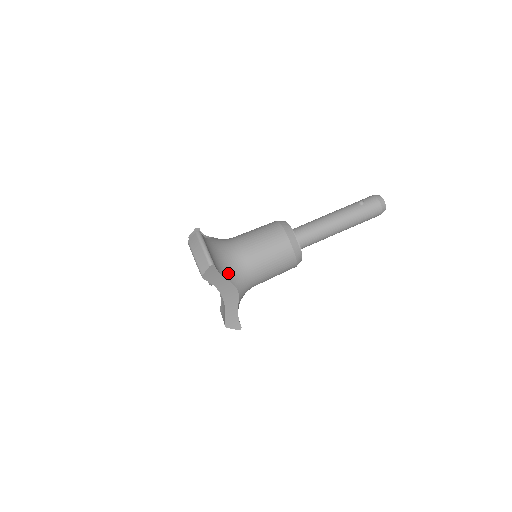
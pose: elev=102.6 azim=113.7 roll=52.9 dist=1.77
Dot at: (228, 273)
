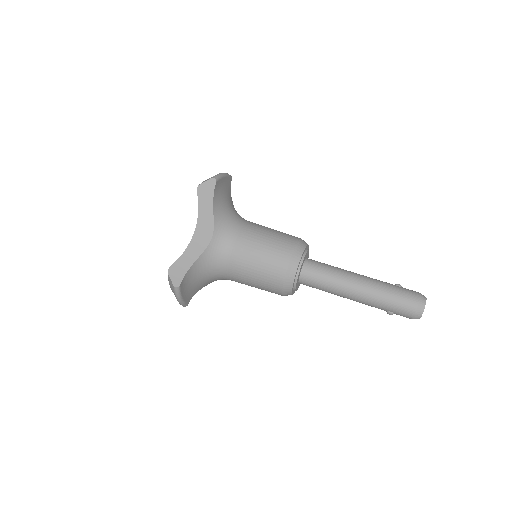
Dot at: (220, 215)
